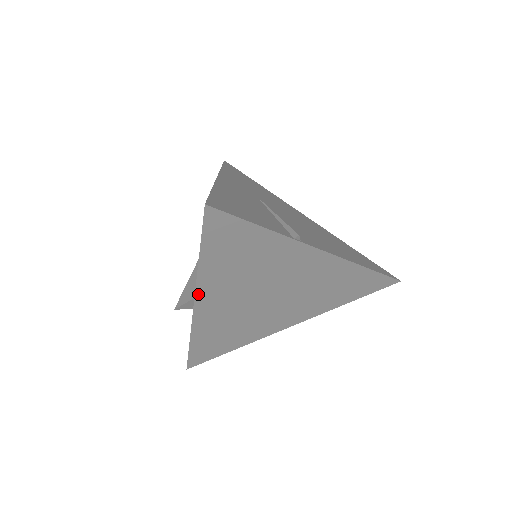
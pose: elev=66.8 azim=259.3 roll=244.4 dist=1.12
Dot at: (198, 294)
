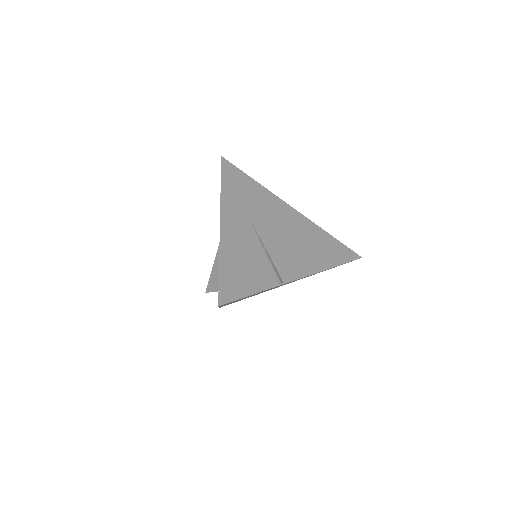
Dot at: occluded
